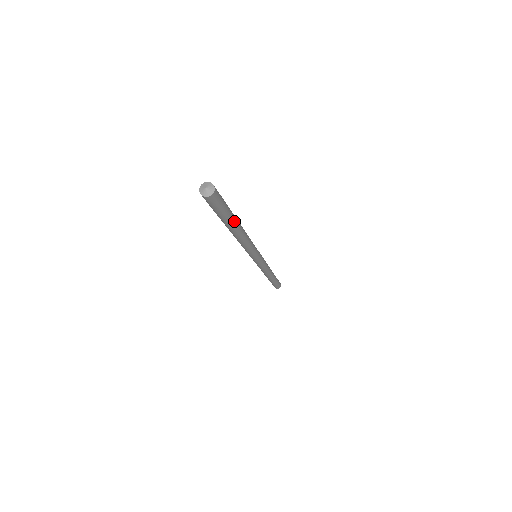
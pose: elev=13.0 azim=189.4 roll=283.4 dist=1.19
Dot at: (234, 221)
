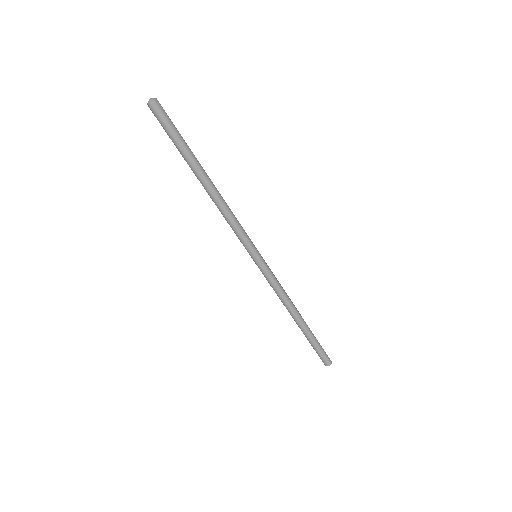
Dot at: (194, 158)
